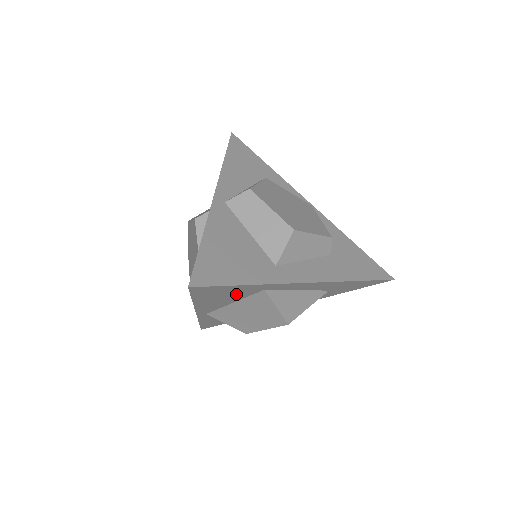
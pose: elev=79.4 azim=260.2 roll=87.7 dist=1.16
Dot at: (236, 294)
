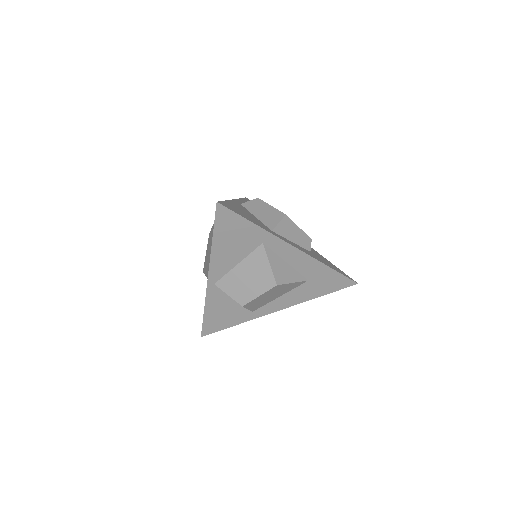
Dot at: (243, 242)
